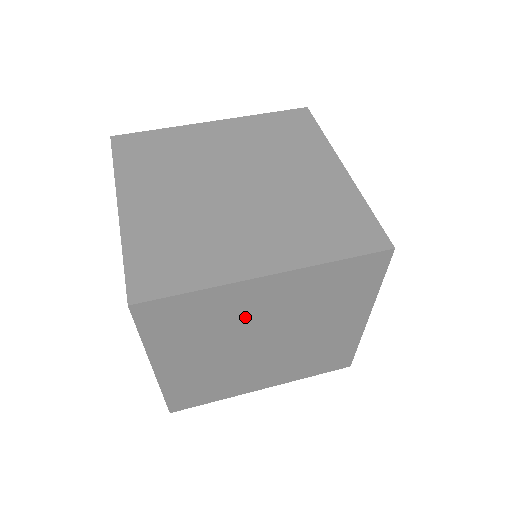
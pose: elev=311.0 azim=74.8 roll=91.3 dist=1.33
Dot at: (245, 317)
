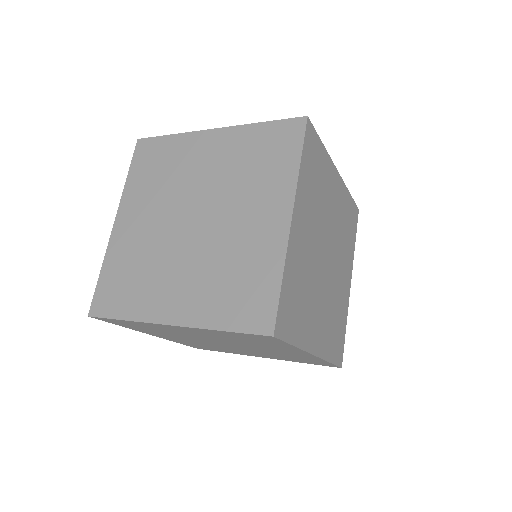
Dot at: (189, 174)
